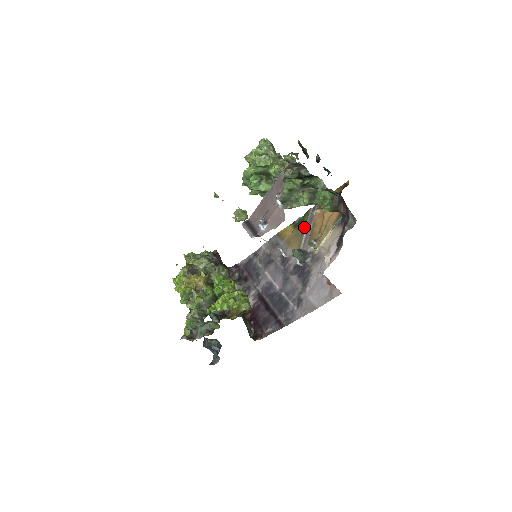
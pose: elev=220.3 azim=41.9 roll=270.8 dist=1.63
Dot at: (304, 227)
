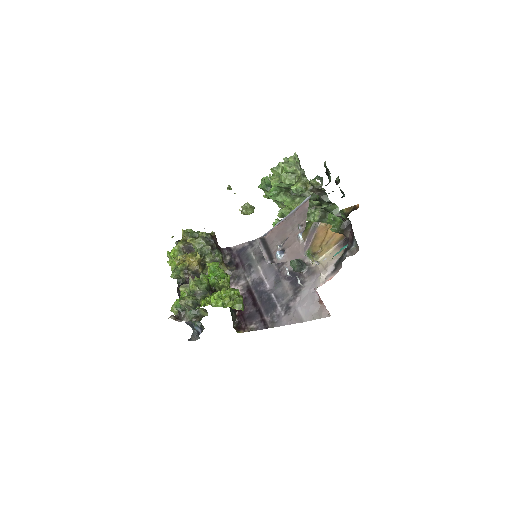
Dot at: (306, 235)
